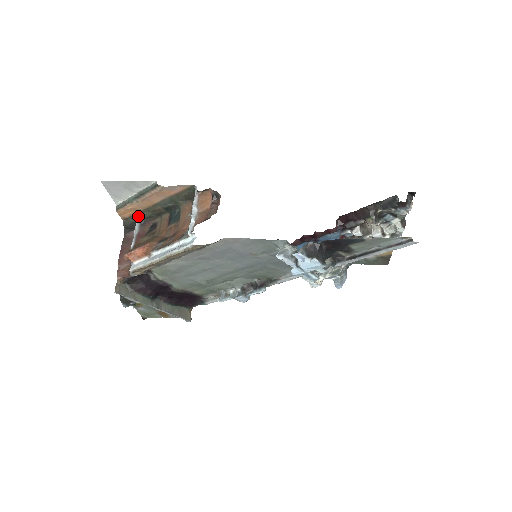
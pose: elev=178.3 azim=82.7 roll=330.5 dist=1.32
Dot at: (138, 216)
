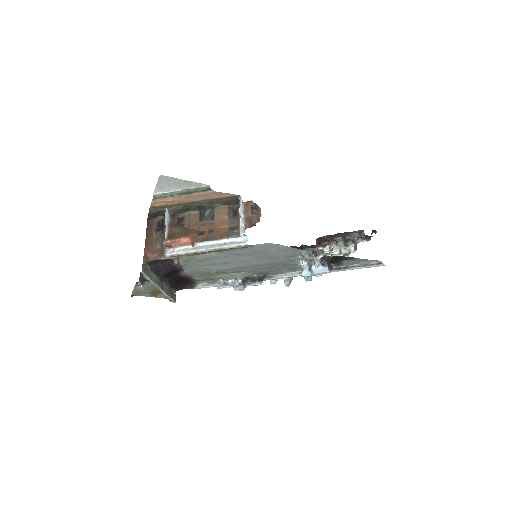
Dot at: (169, 207)
